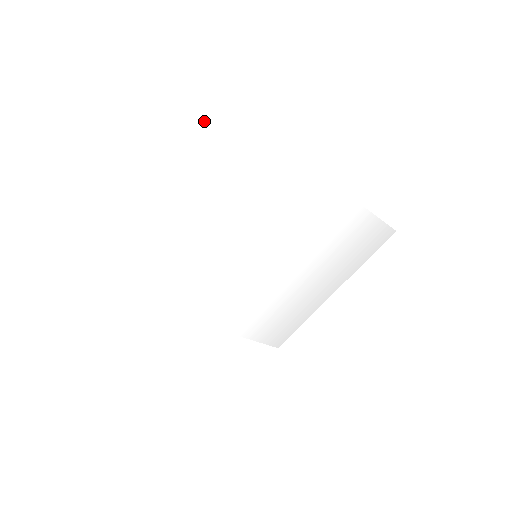
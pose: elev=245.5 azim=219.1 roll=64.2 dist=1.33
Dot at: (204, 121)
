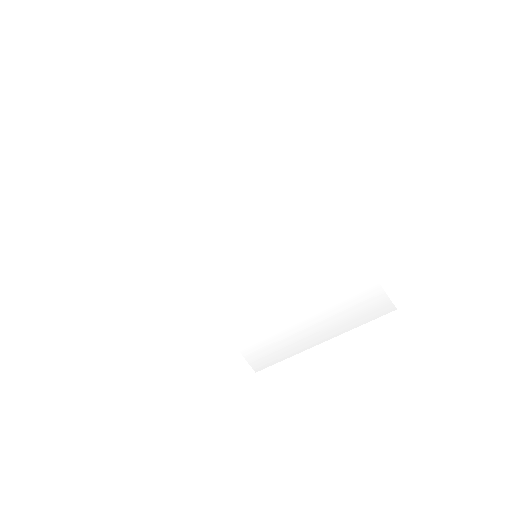
Dot at: (243, 117)
